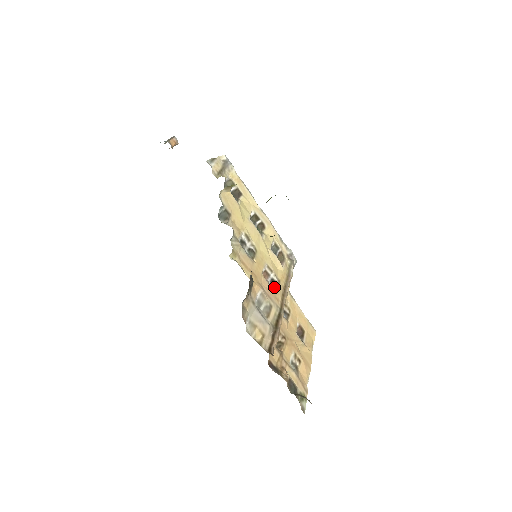
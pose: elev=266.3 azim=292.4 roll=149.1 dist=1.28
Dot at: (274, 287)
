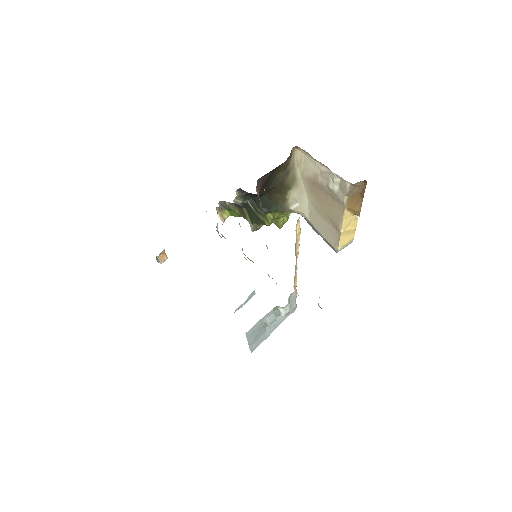
Dot at: occluded
